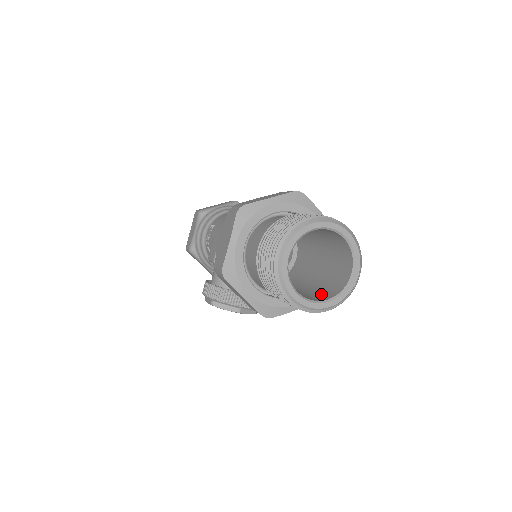
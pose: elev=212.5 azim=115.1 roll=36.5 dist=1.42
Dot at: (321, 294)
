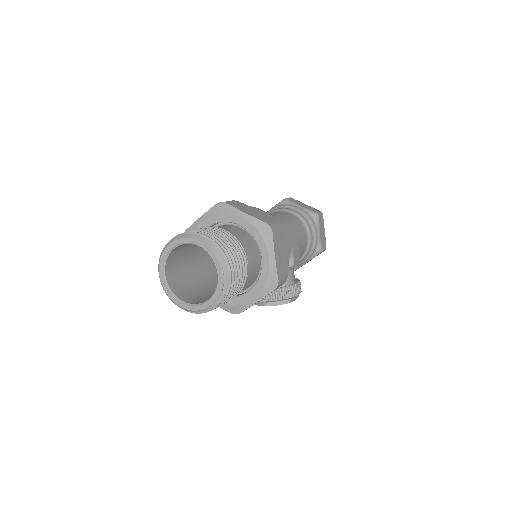
Dot at: occluded
